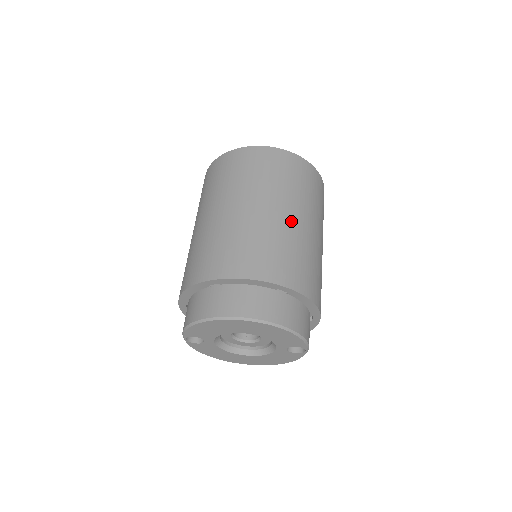
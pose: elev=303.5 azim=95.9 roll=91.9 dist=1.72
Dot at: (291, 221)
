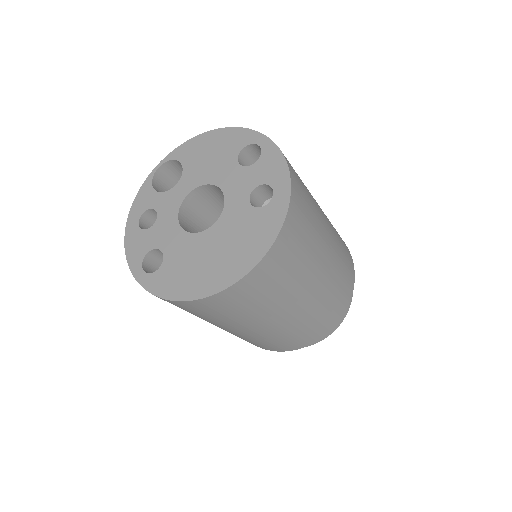
Dot at: (328, 267)
